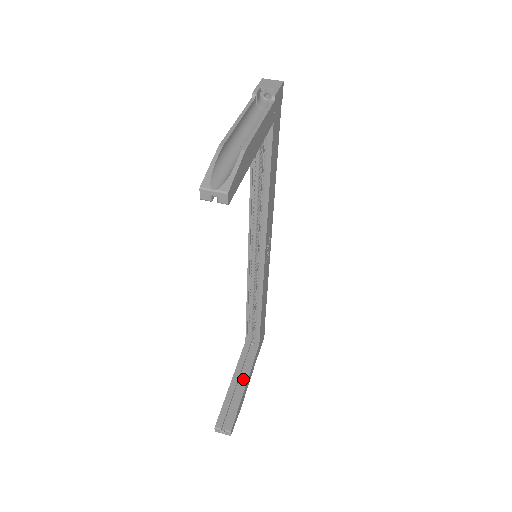
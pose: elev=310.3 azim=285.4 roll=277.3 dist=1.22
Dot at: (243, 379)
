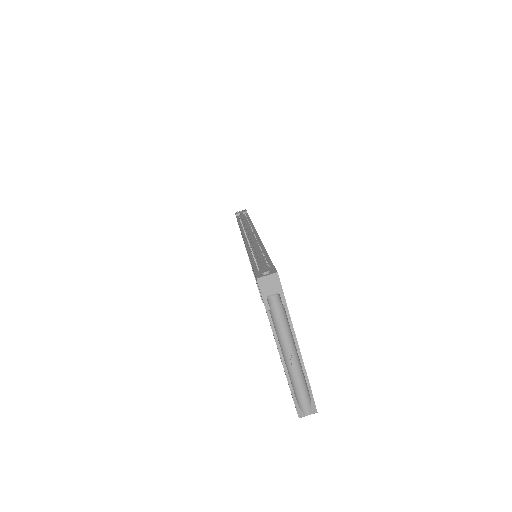
Dot at: occluded
